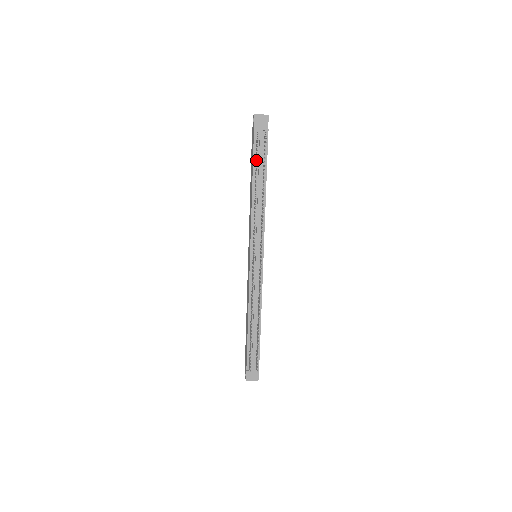
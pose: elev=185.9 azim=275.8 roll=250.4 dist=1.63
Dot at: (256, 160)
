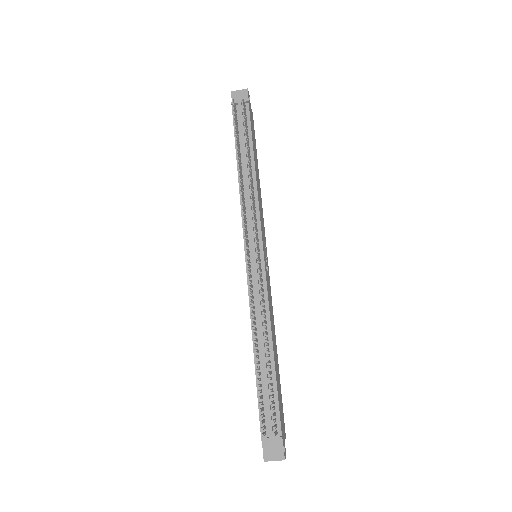
Dot at: (239, 137)
